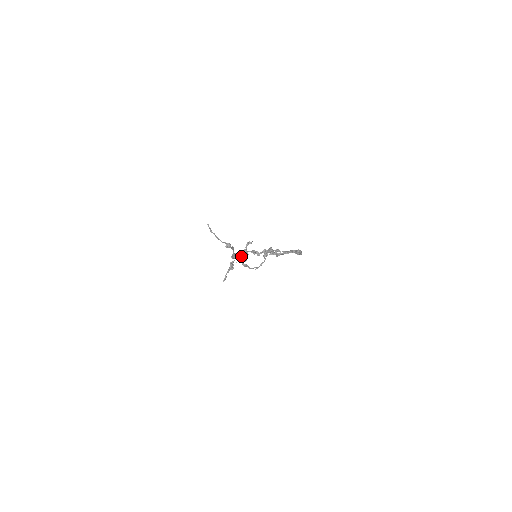
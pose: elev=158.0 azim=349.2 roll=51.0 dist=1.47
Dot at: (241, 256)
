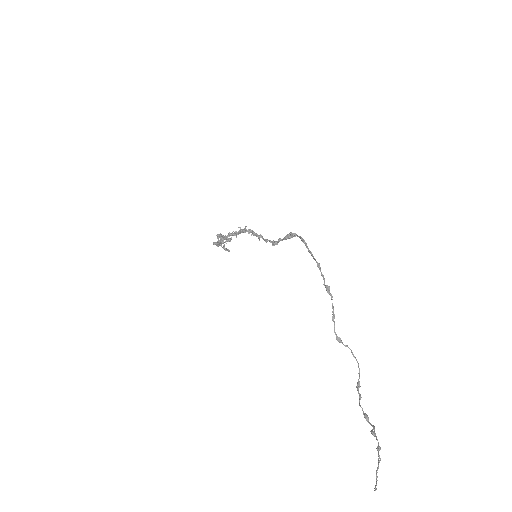
Dot at: occluded
